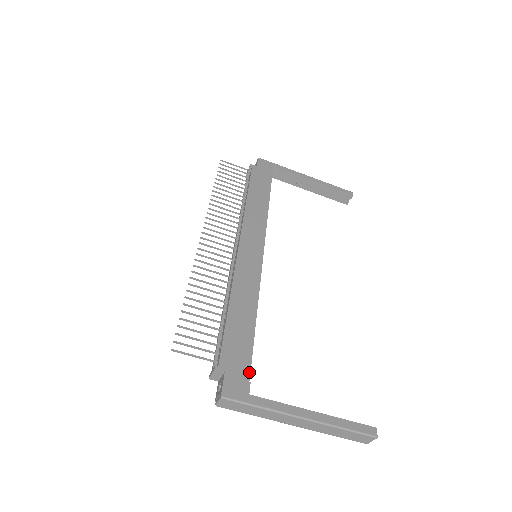
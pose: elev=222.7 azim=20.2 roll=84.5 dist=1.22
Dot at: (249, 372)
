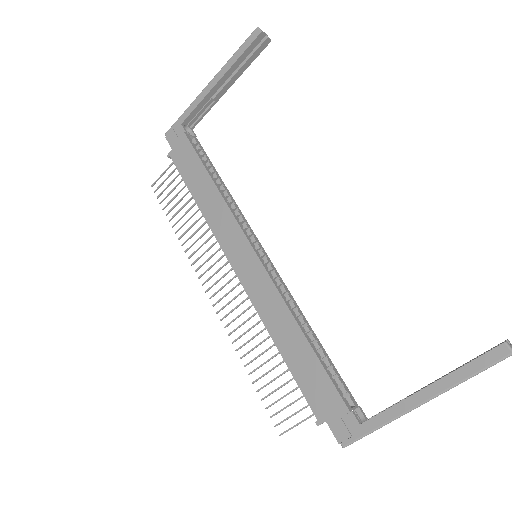
Dot at: (343, 403)
